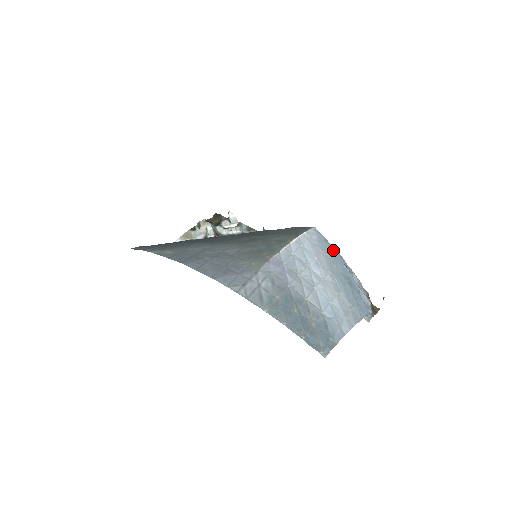
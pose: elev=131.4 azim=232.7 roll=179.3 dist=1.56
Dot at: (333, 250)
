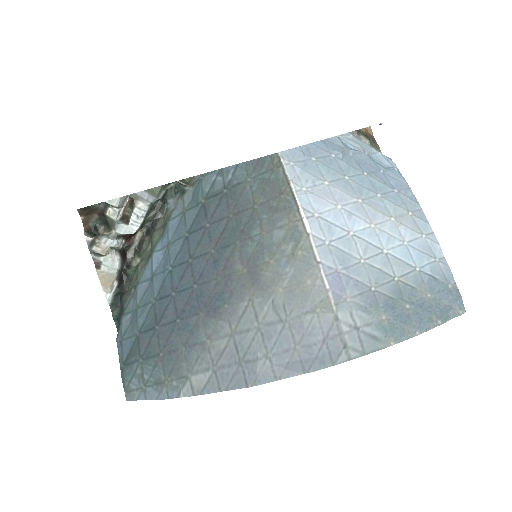
Dot at: (317, 152)
